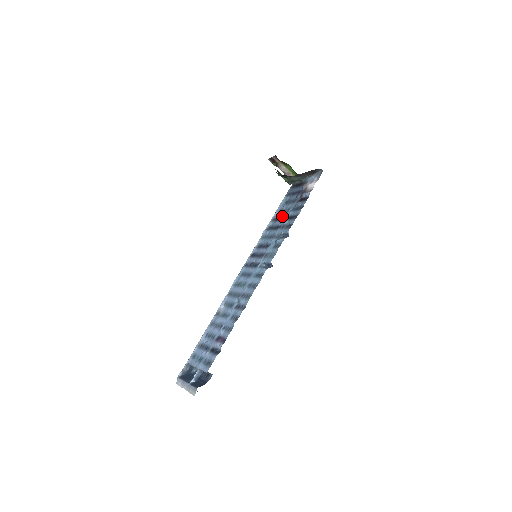
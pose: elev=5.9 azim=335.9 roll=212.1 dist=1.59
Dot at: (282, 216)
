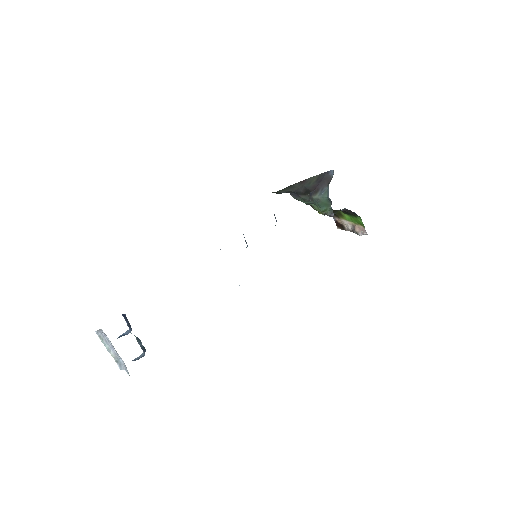
Dot at: occluded
